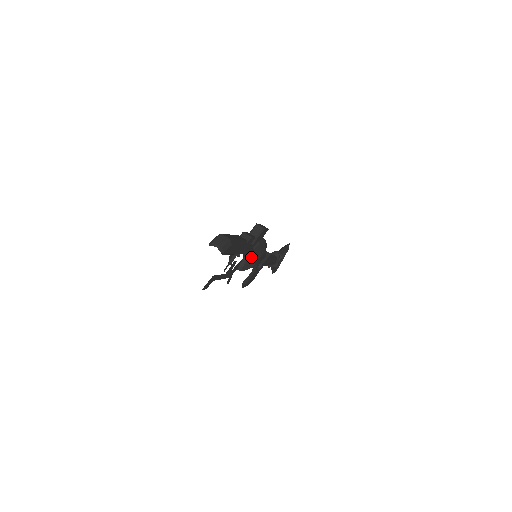
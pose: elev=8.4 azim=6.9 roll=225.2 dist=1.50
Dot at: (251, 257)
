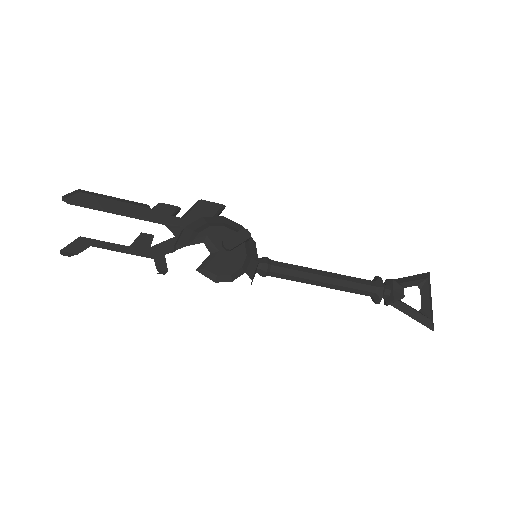
Dot at: (188, 231)
